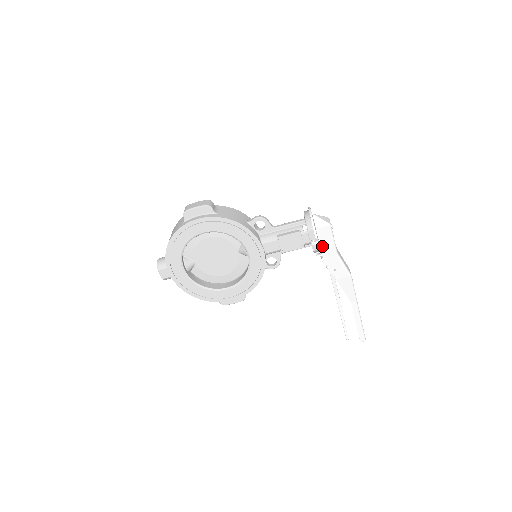
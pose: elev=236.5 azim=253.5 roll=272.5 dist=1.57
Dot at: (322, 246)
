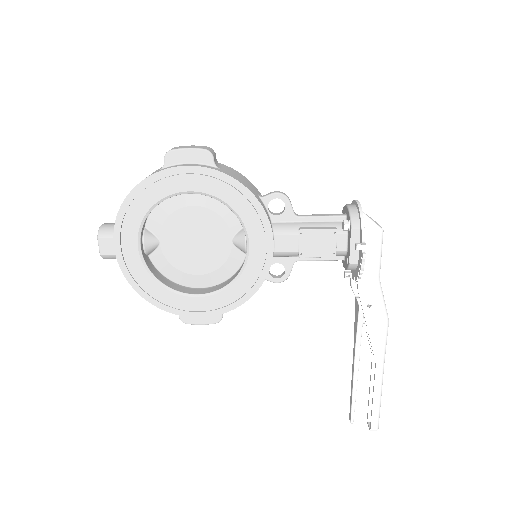
Dot at: occluded
